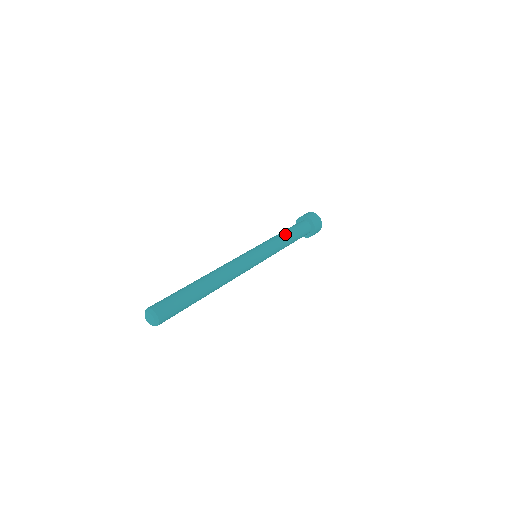
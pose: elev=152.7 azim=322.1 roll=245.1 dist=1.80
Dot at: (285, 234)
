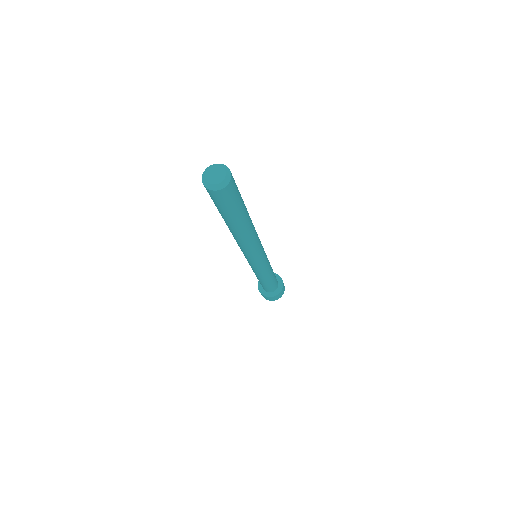
Dot at: occluded
